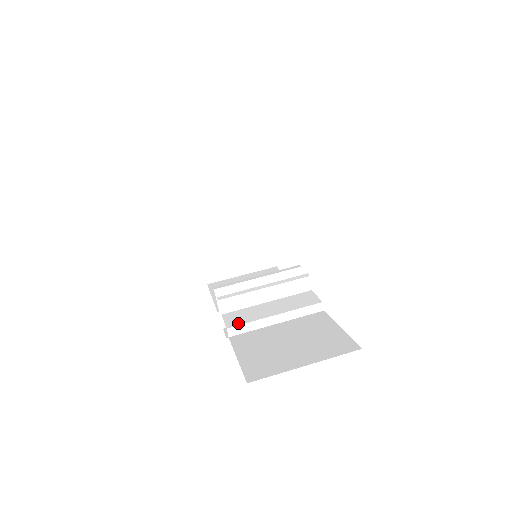
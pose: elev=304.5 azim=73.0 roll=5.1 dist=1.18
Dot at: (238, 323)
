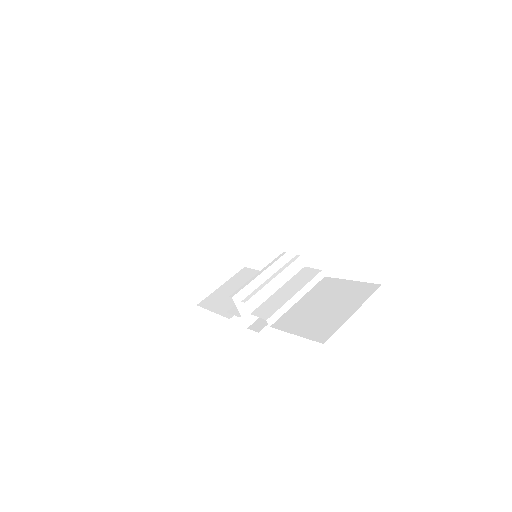
Dot at: (272, 313)
